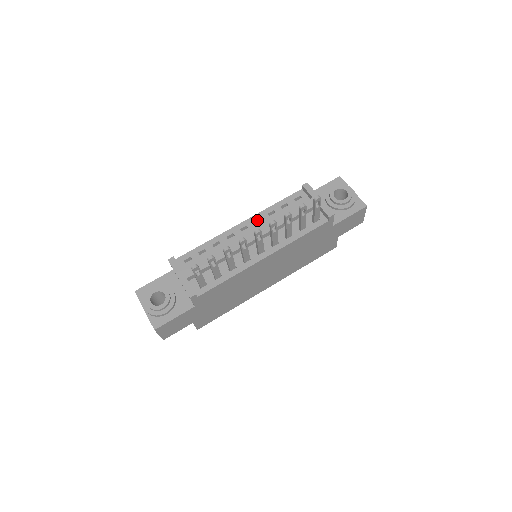
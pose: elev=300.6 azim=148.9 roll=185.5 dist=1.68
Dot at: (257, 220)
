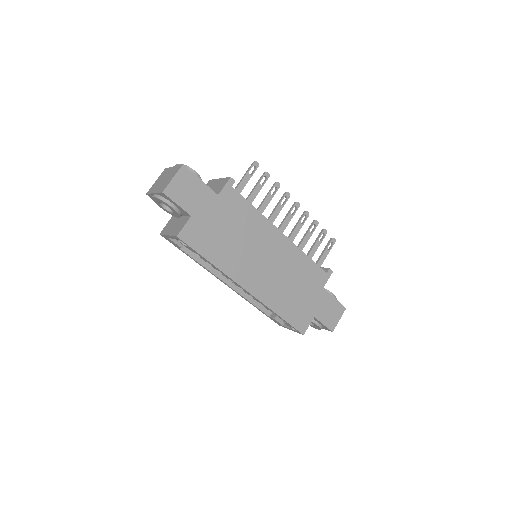
Dot at: occluded
